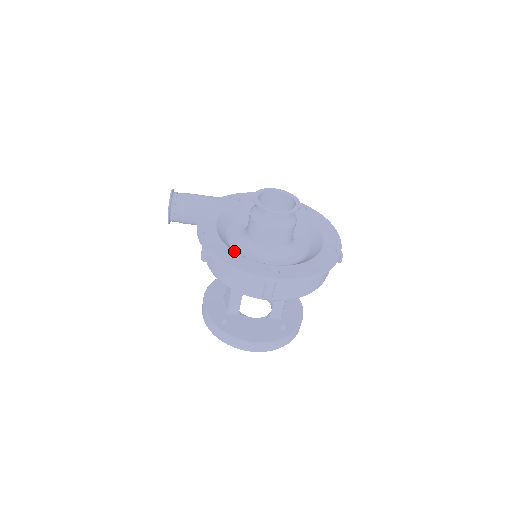
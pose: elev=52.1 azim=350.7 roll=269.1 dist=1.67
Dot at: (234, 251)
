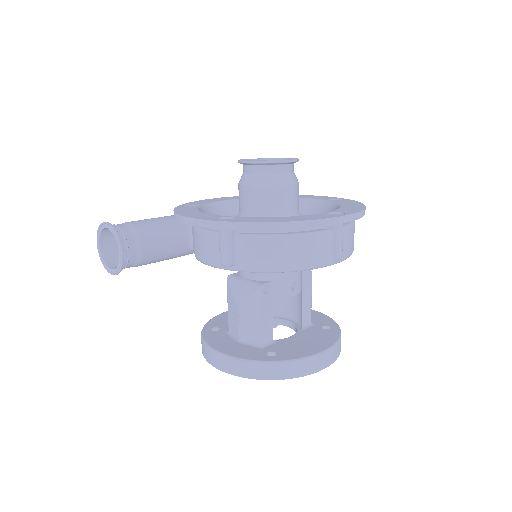
Dot at: (275, 217)
